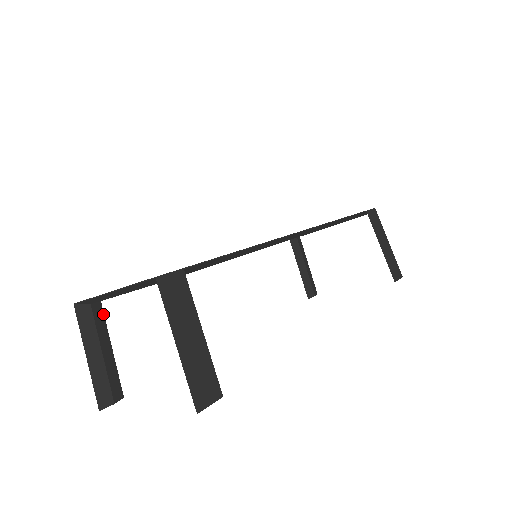
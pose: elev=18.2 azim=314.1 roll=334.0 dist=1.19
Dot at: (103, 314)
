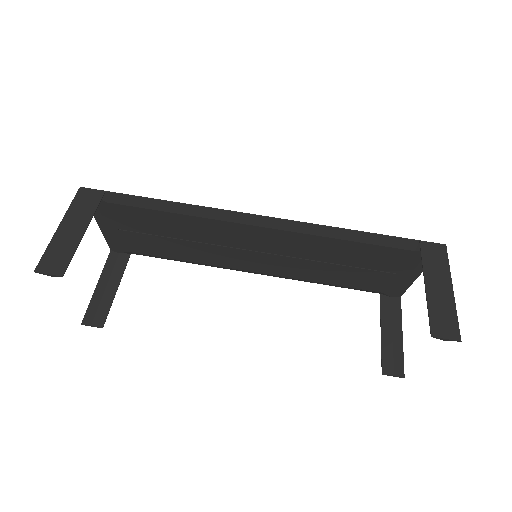
Dot at: (126, 265)
